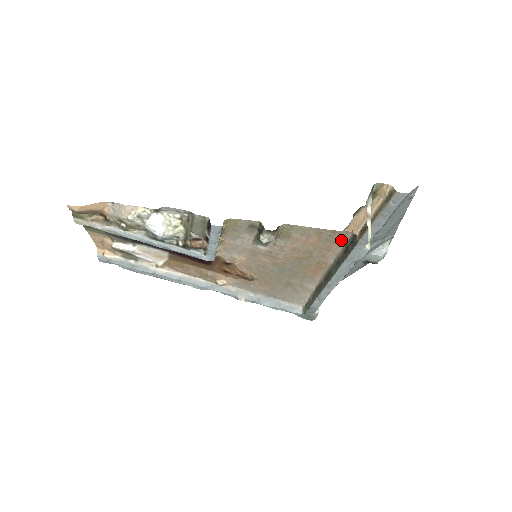
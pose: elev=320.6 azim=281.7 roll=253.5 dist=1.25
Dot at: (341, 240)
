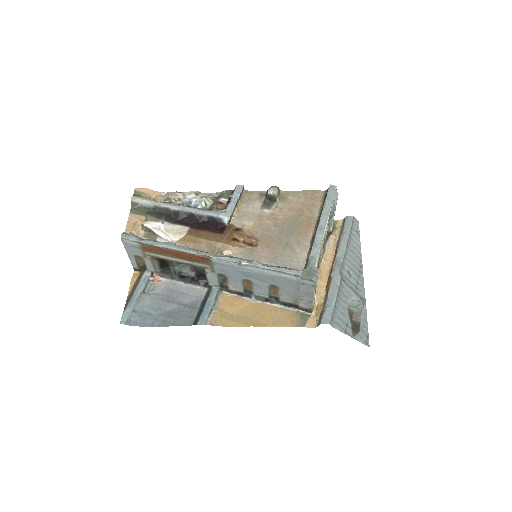
Dot at: (320, 198)
